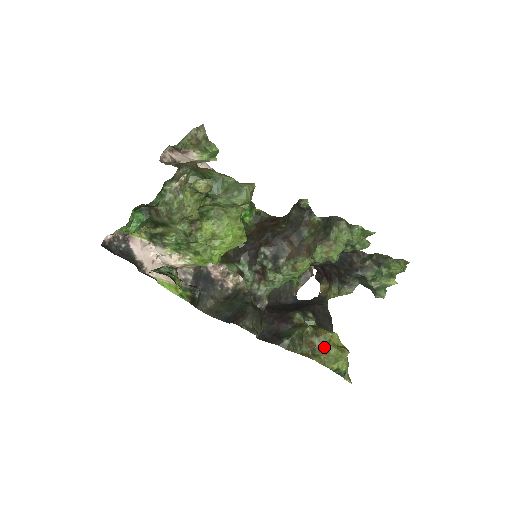
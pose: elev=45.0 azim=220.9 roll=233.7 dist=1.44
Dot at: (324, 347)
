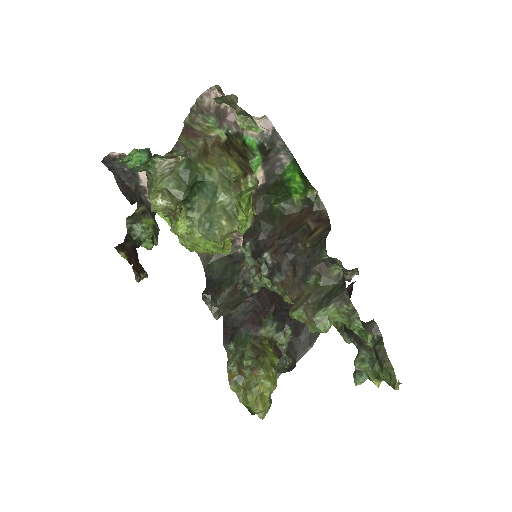
Dot at: (248, 385)
